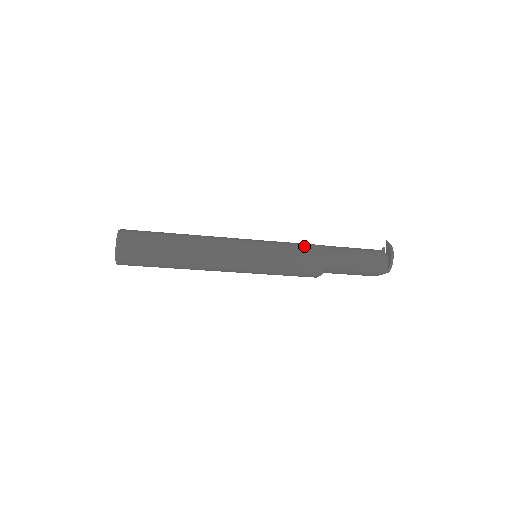
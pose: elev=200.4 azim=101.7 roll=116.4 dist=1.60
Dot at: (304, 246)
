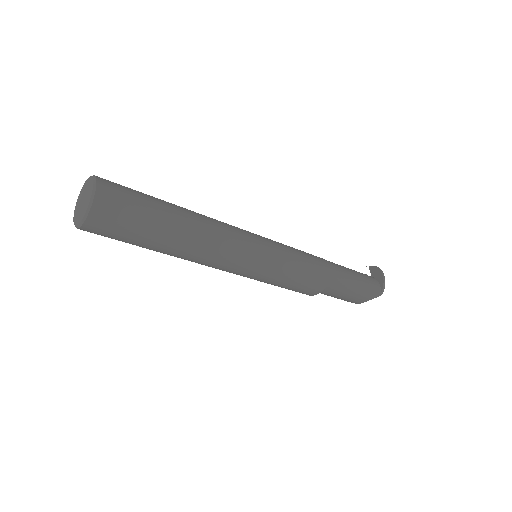
Dot at: (305, 252)
